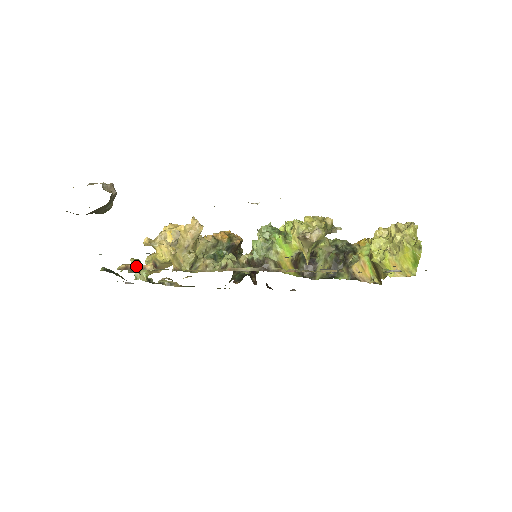
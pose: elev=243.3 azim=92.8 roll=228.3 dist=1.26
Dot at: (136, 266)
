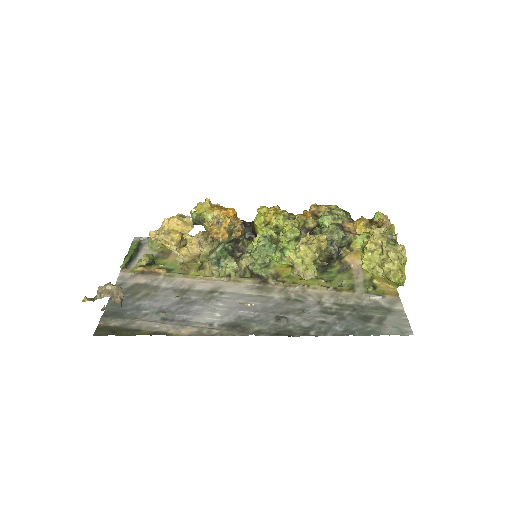
Dot at: (151, 271)
